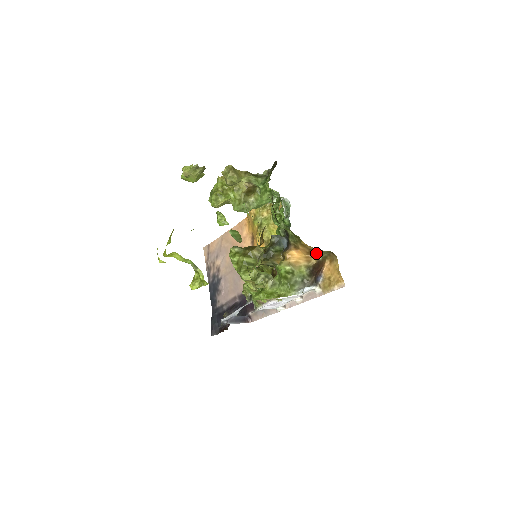
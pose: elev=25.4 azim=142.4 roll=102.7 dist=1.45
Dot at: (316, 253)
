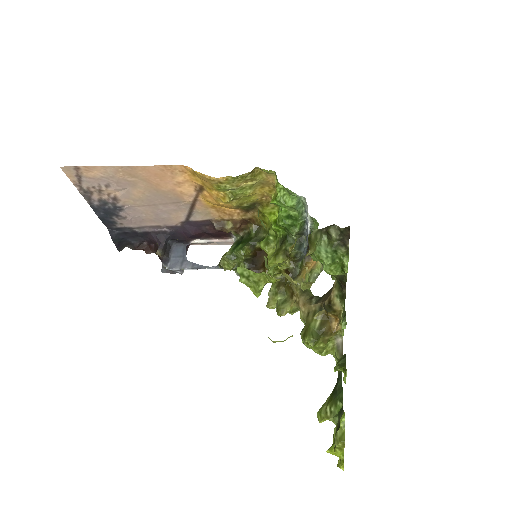
Dot at: occluded
